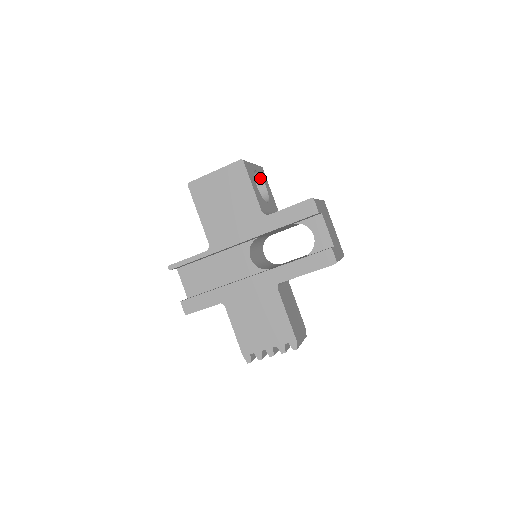
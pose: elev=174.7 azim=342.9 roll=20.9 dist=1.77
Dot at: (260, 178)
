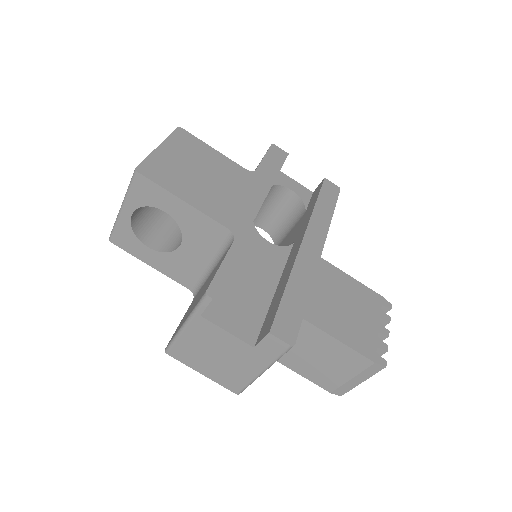
Dot at: occluded
